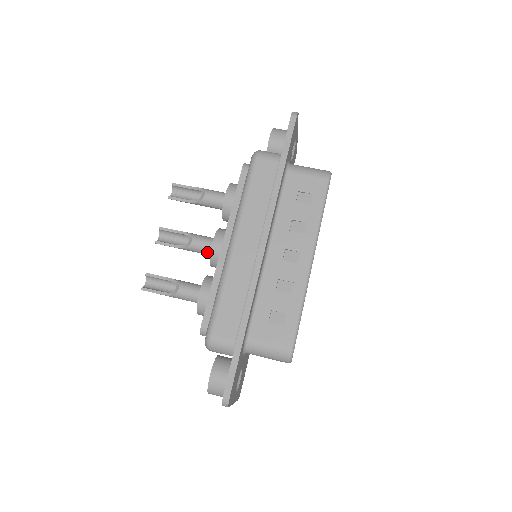
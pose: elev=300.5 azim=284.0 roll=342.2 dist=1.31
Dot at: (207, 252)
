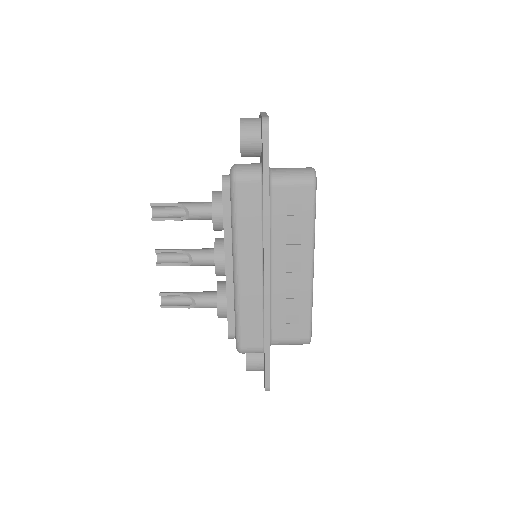
Dot at: (210, 265)
